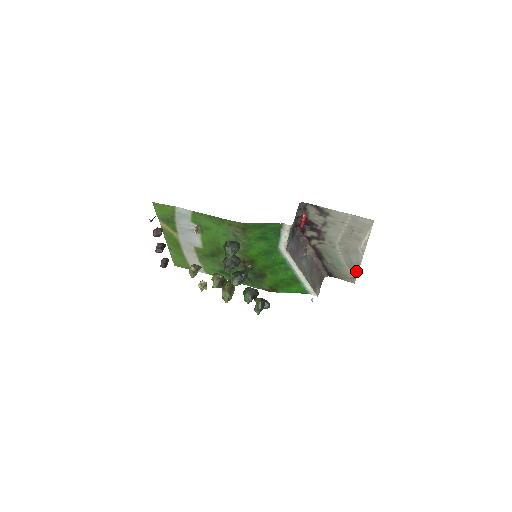
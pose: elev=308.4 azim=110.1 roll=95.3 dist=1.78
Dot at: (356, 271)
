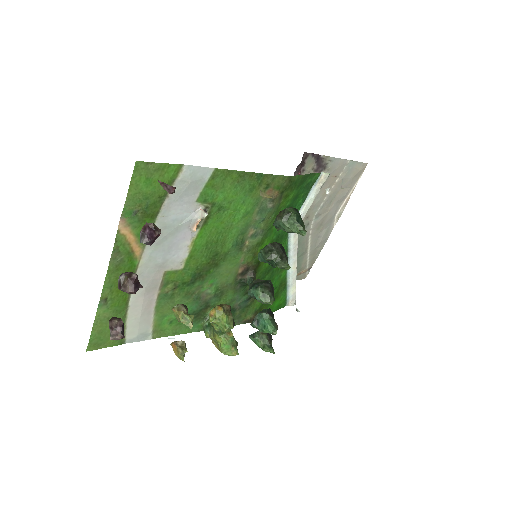
Dot at: (316, 256)
